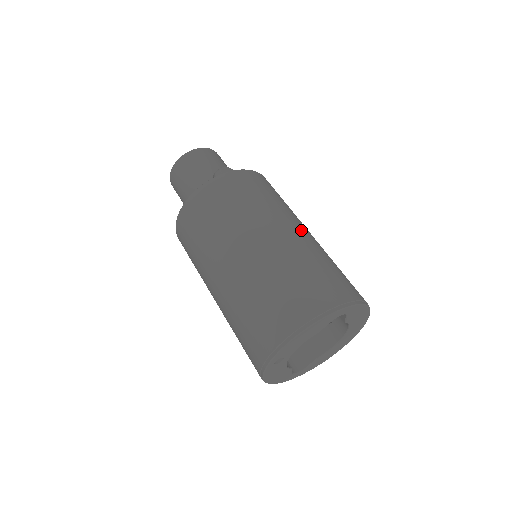
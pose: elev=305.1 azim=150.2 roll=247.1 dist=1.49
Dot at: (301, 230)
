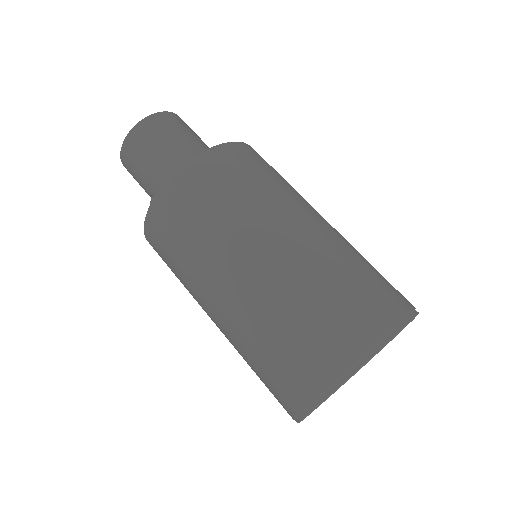
Dot at: occluded
